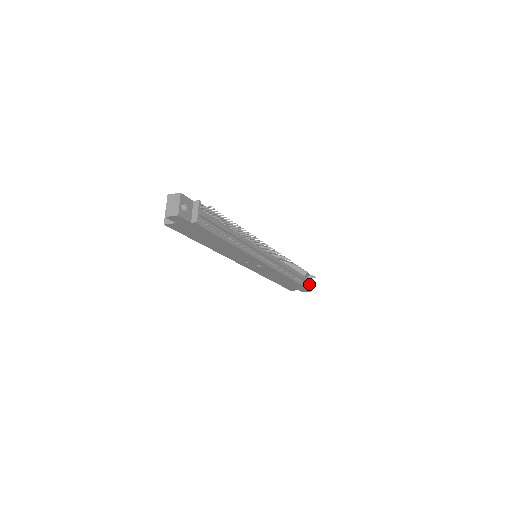
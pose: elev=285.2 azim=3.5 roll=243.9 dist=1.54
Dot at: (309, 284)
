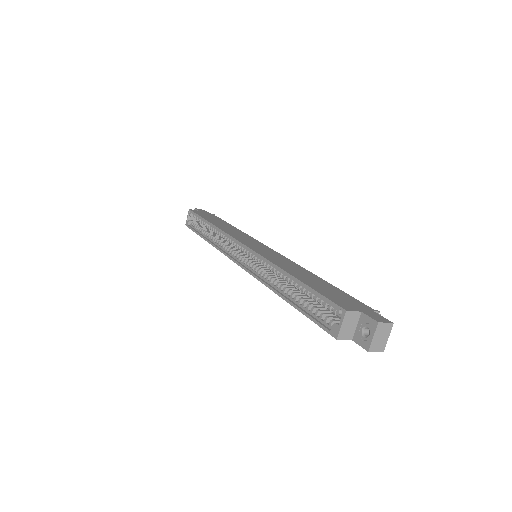
Dot at: occluded
